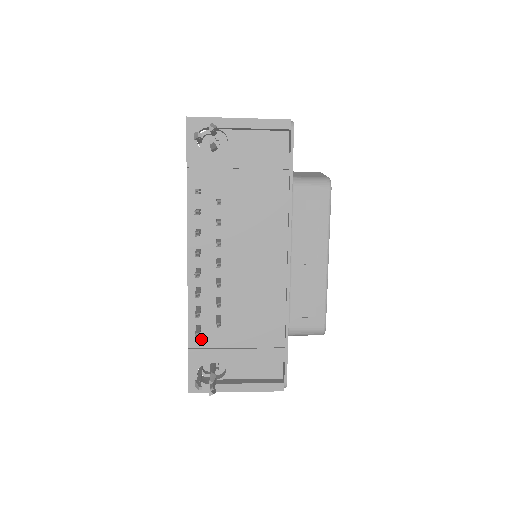
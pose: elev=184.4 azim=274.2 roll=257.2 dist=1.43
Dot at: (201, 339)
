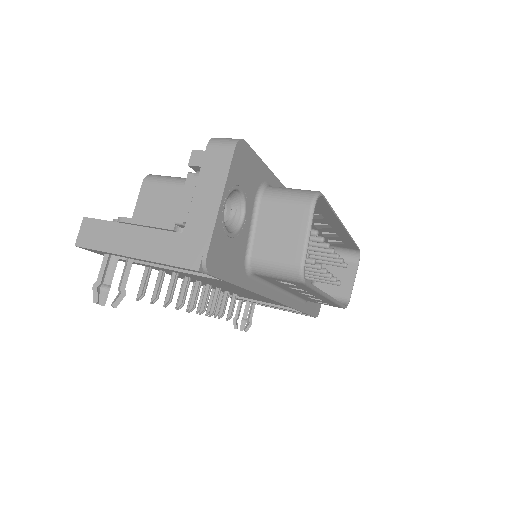
Dot at: occluded
